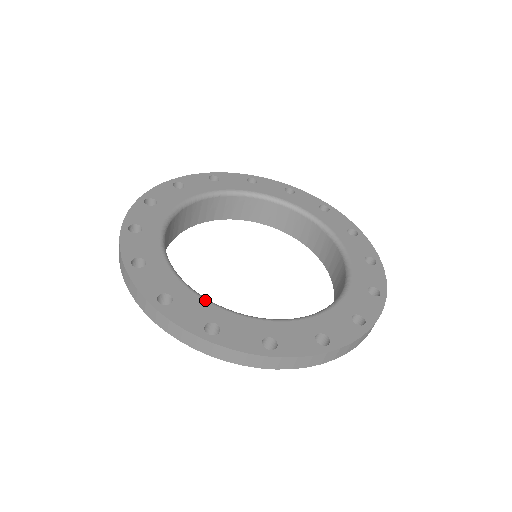
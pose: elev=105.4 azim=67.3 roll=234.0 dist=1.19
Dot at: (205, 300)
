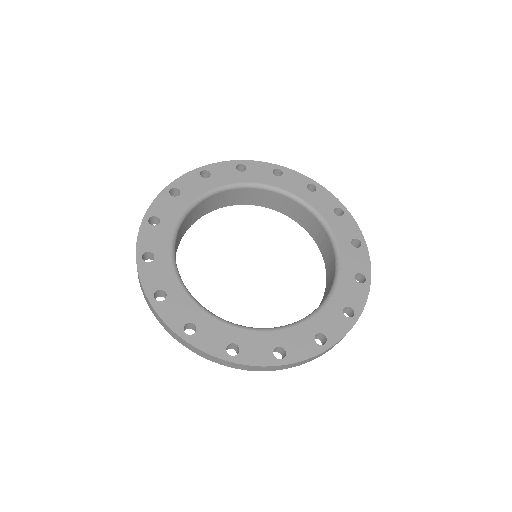
Dot at: (222, 322)
